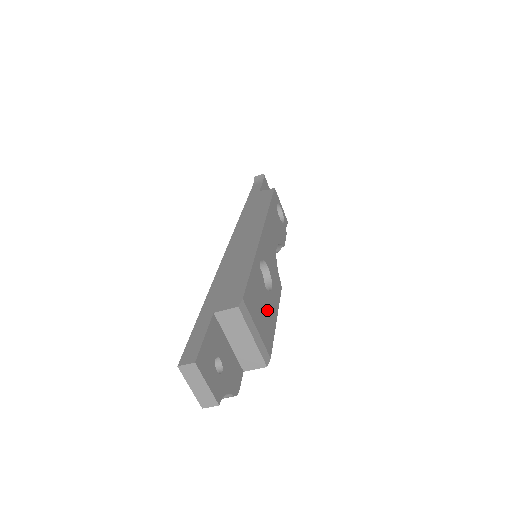
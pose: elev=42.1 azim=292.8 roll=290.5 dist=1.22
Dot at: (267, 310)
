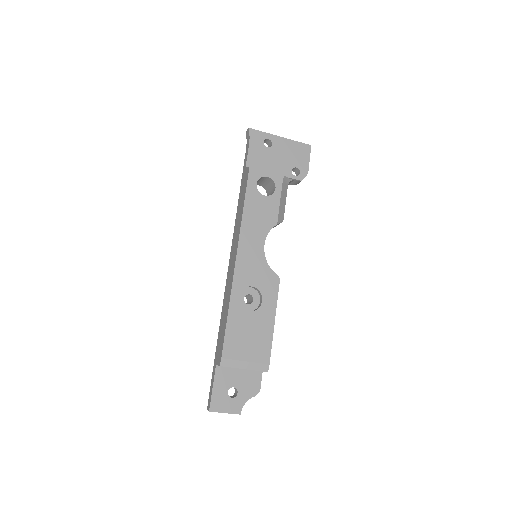
Dot at: (258, 329)
